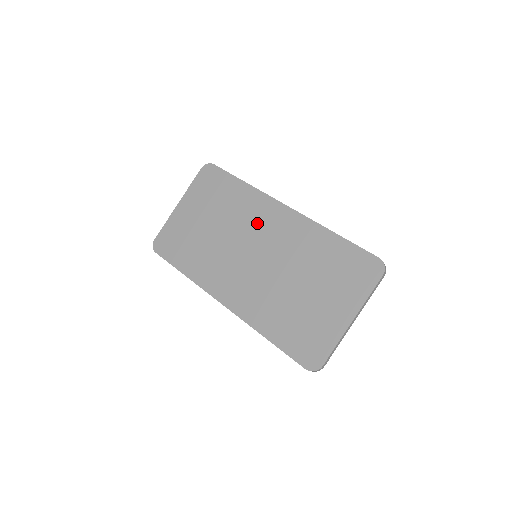
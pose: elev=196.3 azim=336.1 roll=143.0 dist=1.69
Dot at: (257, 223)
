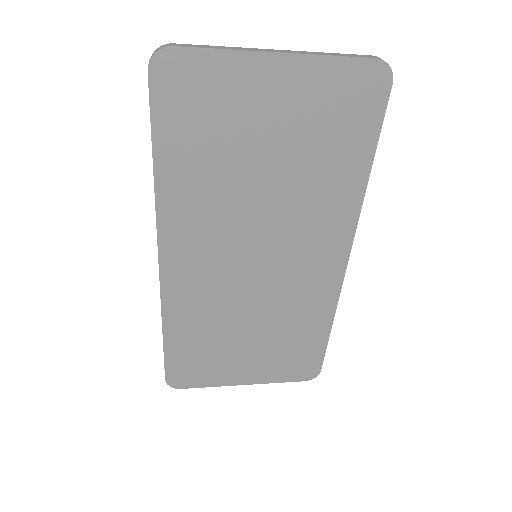
Dot at: (306, 237)
